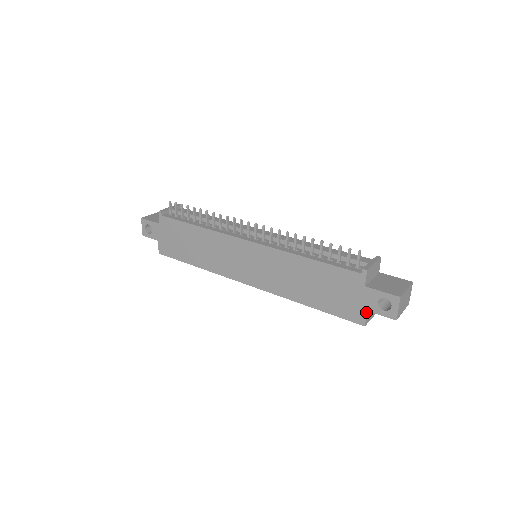
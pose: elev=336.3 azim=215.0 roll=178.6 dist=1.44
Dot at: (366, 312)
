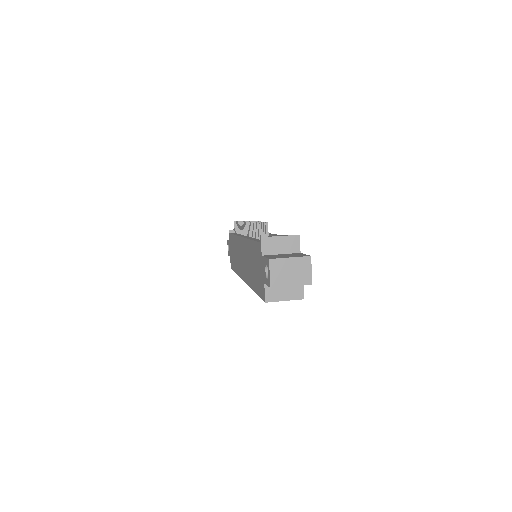
Dot at: (264, 285)
